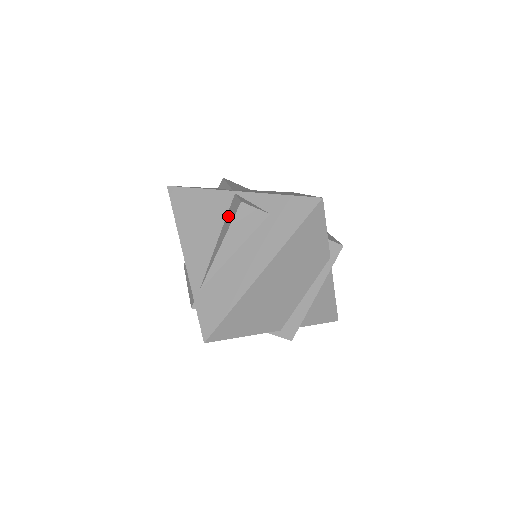
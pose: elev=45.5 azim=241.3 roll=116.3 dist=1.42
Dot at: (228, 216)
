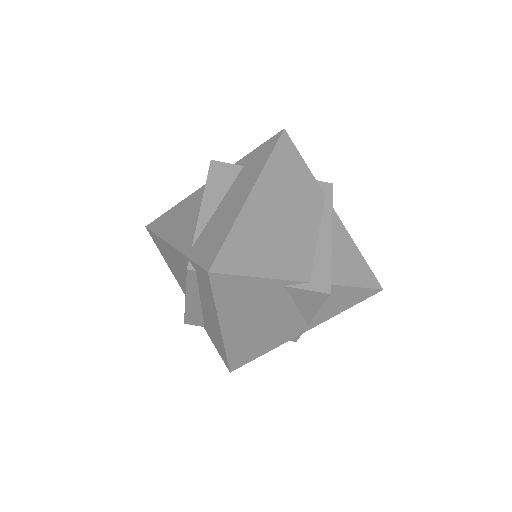
Dot at: occluded
